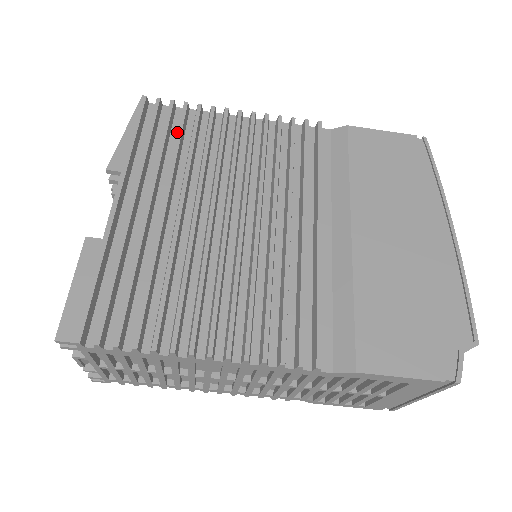
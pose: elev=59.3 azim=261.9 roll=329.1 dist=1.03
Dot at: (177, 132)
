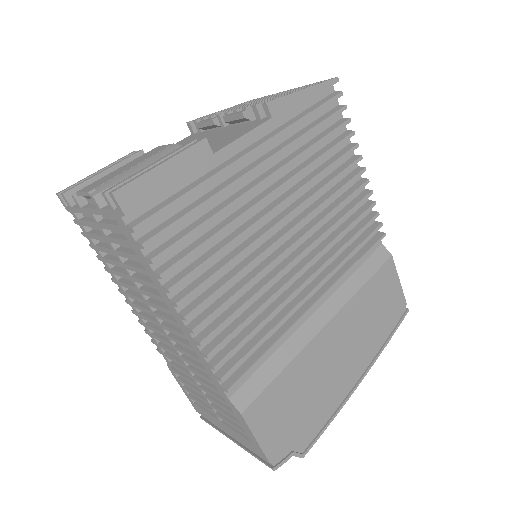
Dot at: (323, 131)
